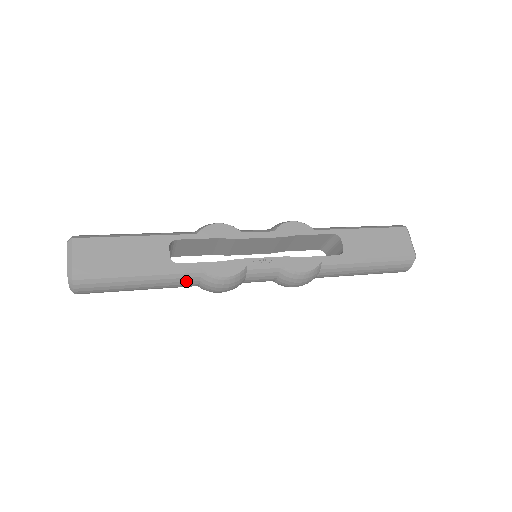
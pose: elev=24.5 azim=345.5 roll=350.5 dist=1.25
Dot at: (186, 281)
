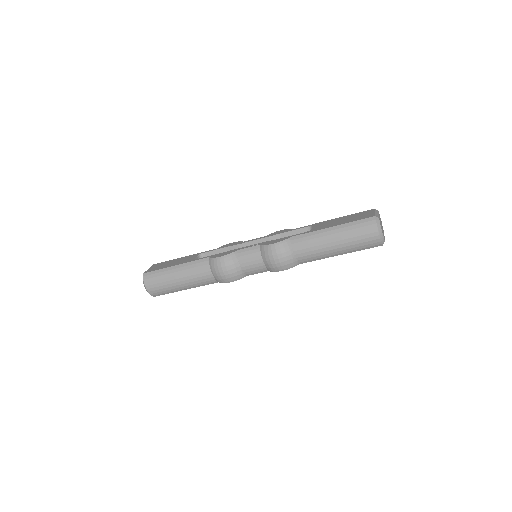
Dot at: (202, 269)
